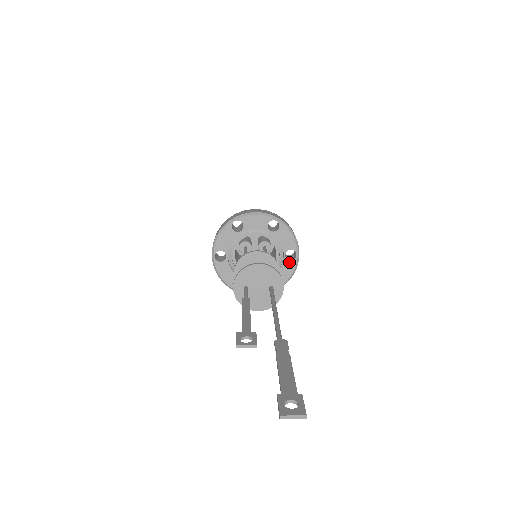
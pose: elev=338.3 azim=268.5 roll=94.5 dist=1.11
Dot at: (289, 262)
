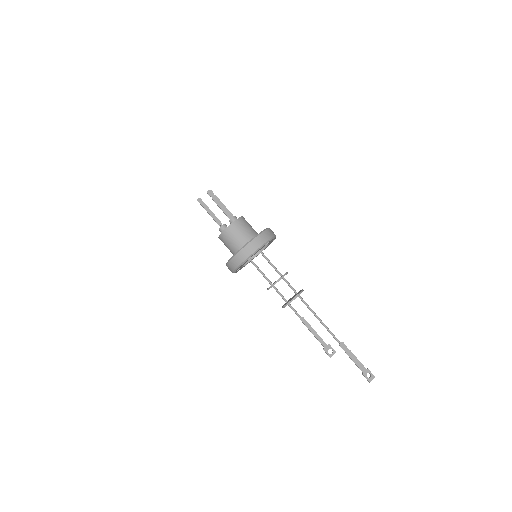
Dot at: (270, 243)
